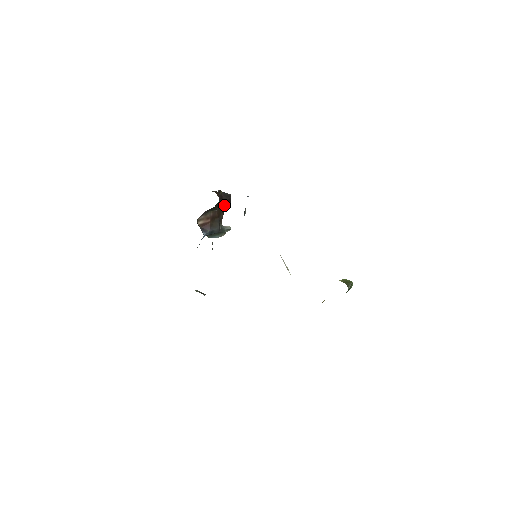
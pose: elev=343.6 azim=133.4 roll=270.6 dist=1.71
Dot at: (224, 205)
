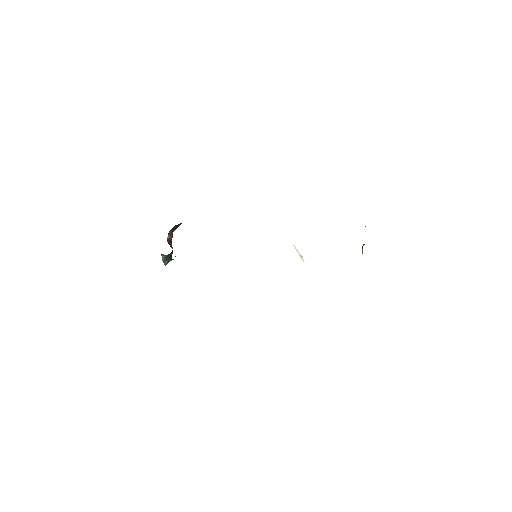
Dot at: occluded
